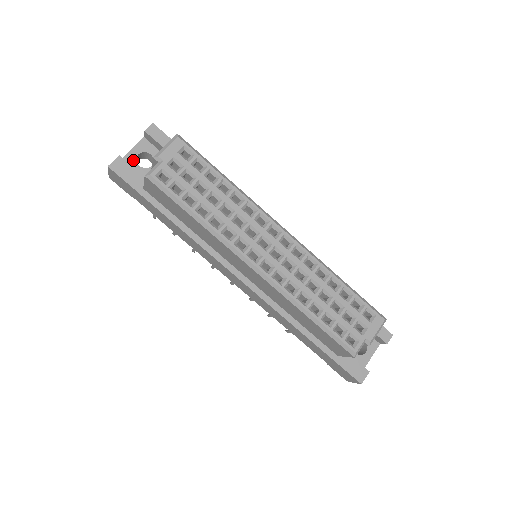
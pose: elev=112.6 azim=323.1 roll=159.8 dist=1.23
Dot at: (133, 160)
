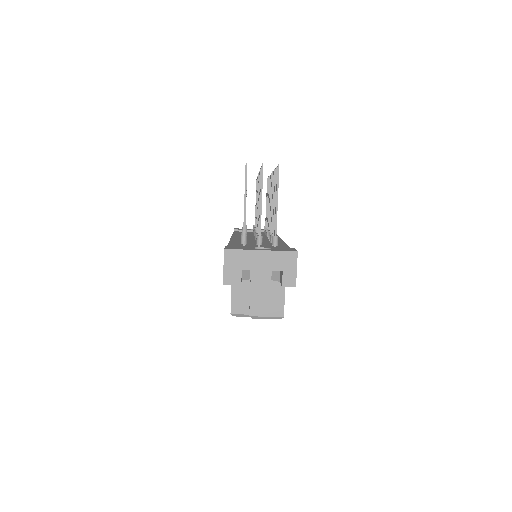
Dot at: occluded
